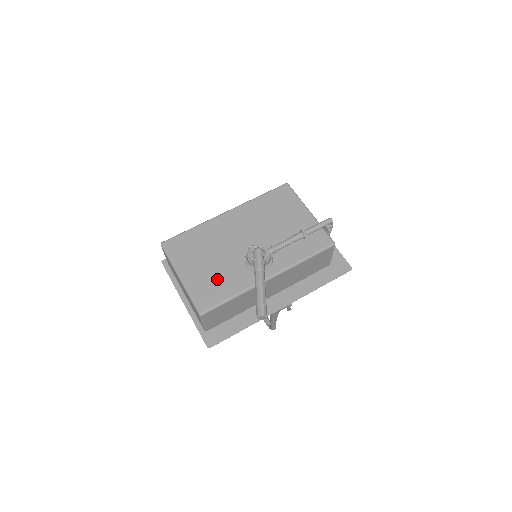
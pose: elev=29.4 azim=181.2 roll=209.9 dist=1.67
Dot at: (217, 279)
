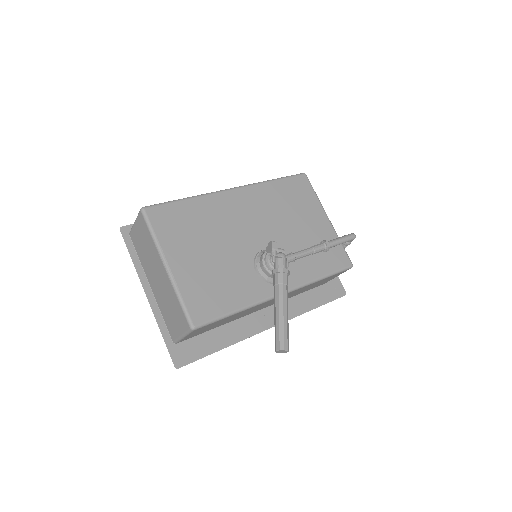
Dot at: (218, 281)
